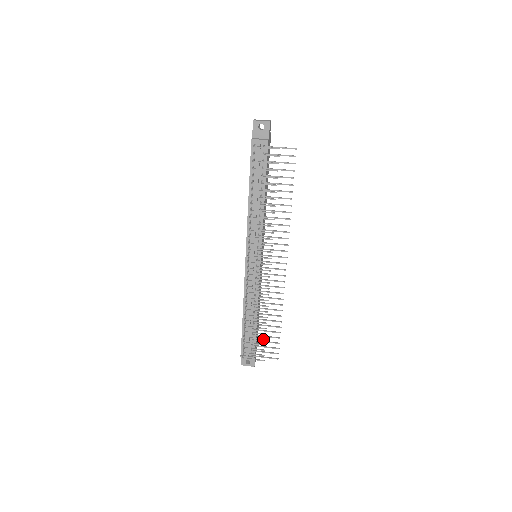
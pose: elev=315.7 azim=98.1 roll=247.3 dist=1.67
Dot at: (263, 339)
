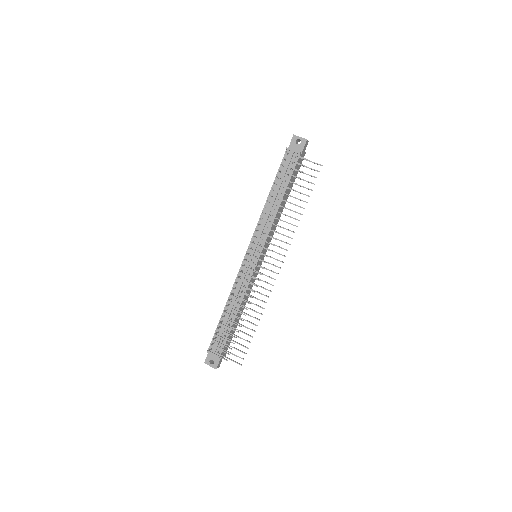
Dot at: (234, 336)
